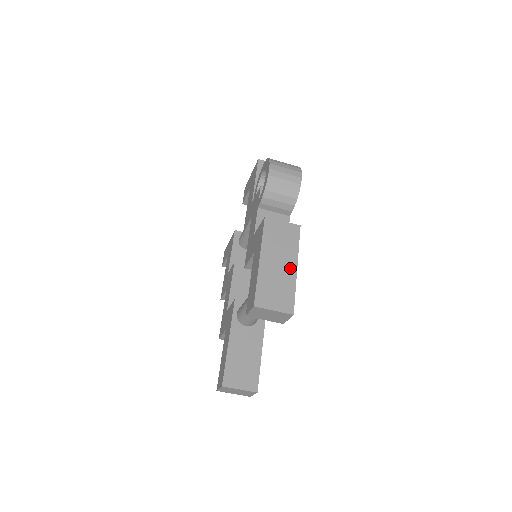
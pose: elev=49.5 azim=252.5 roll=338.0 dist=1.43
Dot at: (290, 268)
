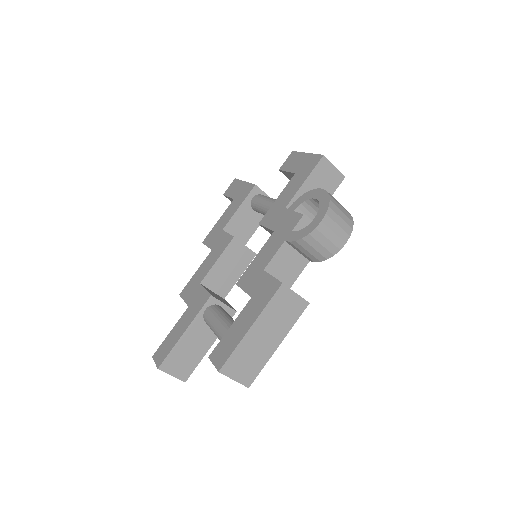
Dot at: (273, 344)
